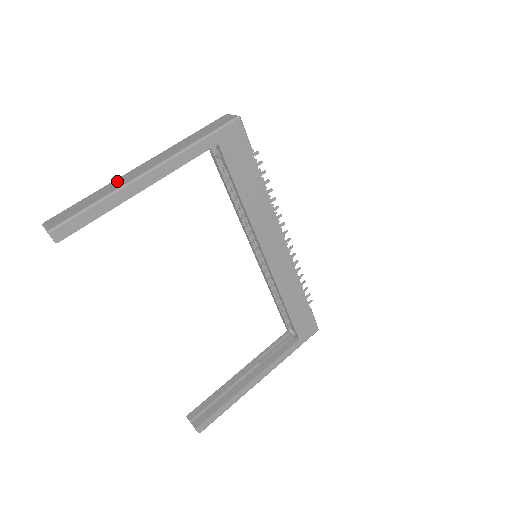
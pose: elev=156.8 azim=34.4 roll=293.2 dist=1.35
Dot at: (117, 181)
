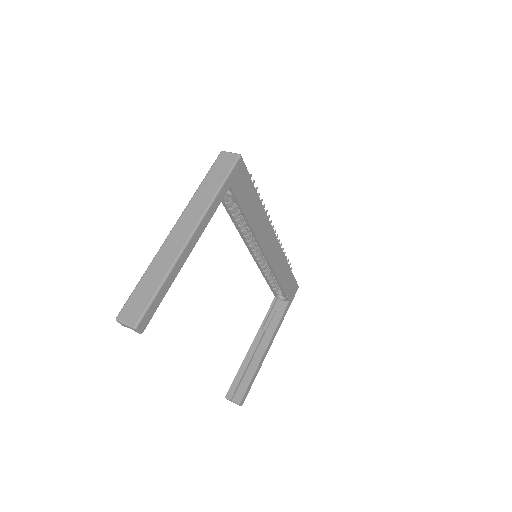
Dot at: (163, 254)
